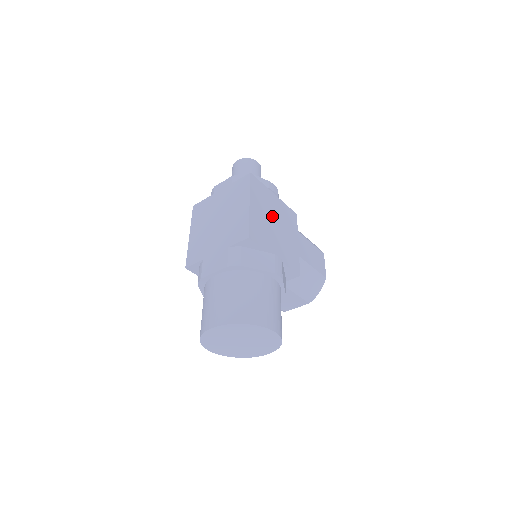
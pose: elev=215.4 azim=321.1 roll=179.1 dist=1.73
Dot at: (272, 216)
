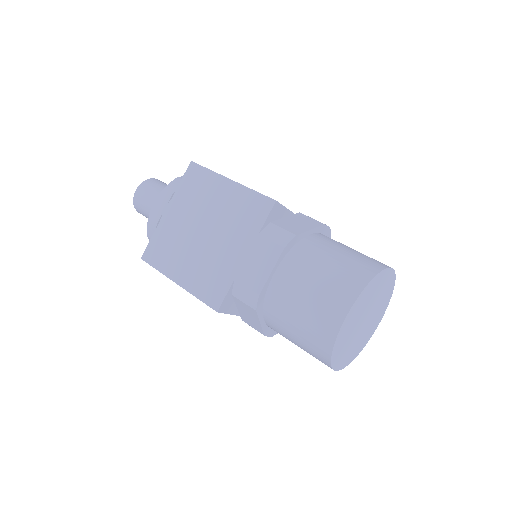
Dot at: occluded
